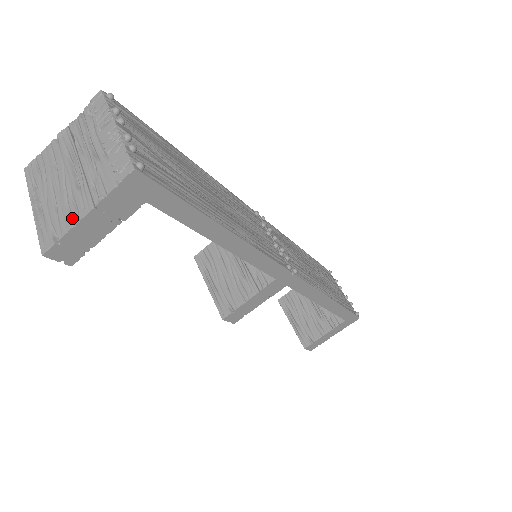
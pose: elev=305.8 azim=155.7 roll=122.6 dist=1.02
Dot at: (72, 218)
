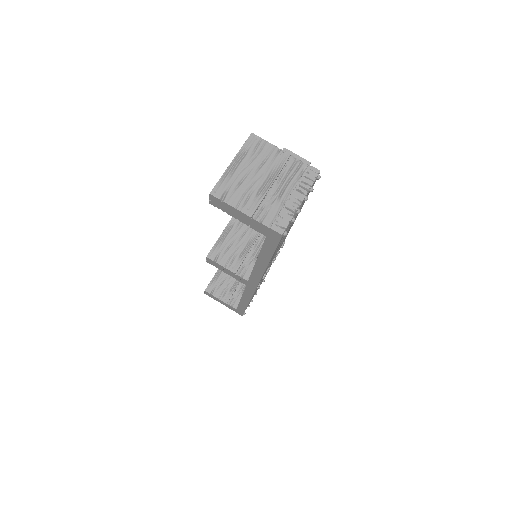
Dot at: (239, 203)
